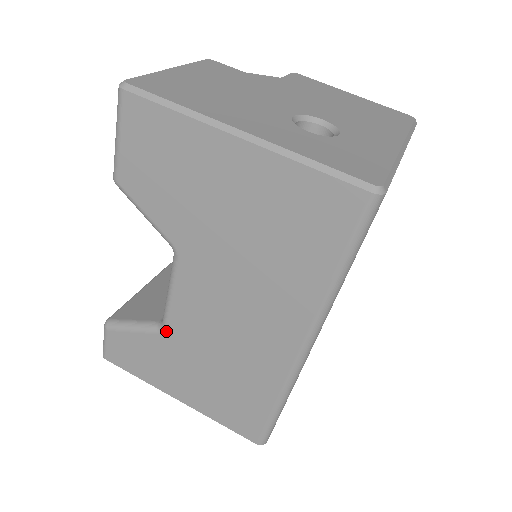
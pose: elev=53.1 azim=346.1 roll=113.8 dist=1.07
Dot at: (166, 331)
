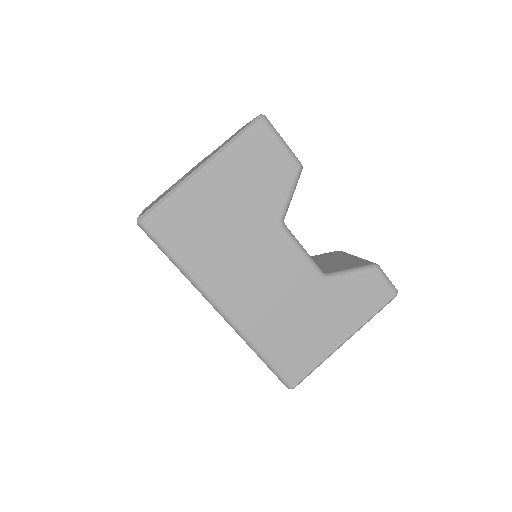
Dot at: occluded
